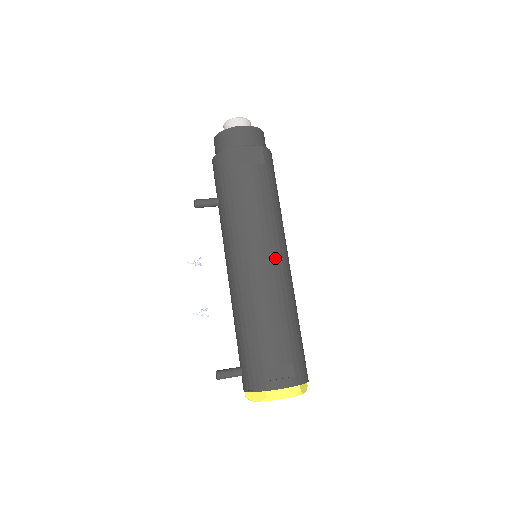
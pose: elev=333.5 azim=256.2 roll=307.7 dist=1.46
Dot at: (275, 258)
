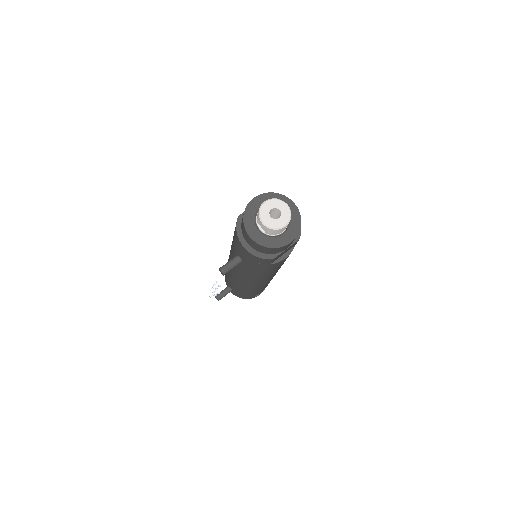
Dot at: occluded
